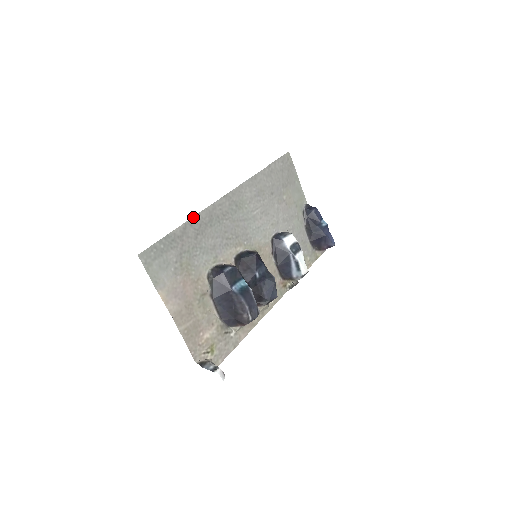
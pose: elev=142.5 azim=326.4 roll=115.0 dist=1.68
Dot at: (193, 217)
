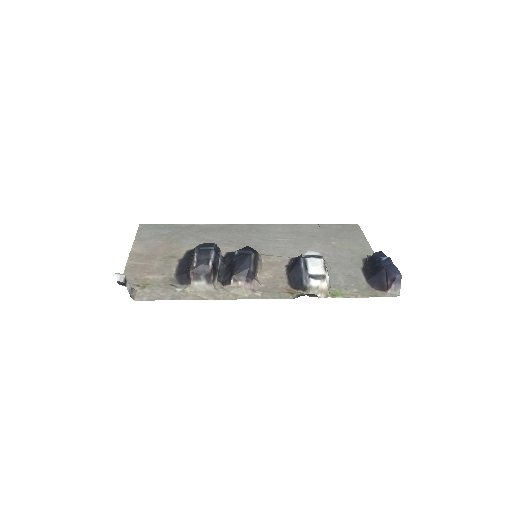
Dot at: (205, 225)
